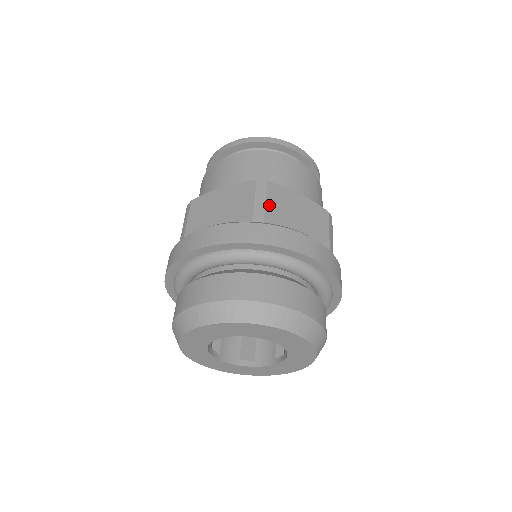
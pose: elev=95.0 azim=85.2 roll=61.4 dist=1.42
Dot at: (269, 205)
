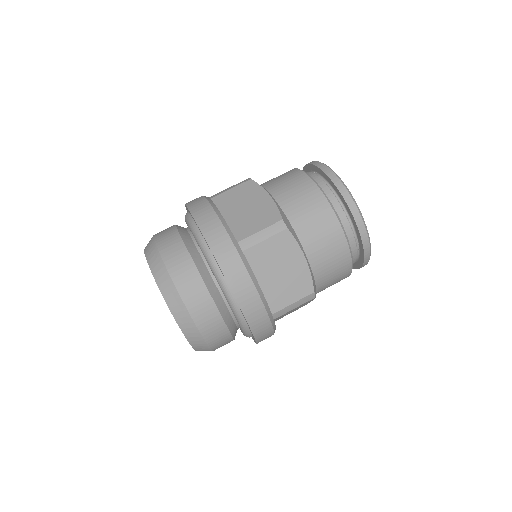
Dot at: (264, 244)
